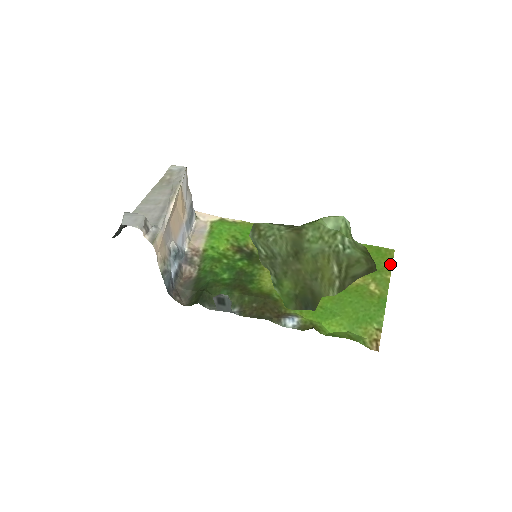
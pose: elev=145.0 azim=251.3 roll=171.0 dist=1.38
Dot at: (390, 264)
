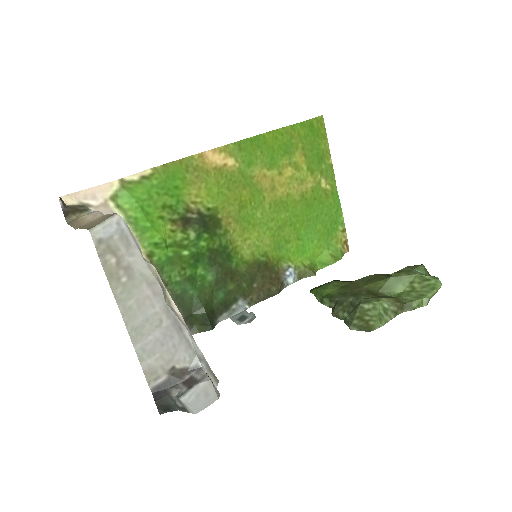
Dot at: (326, 142)
